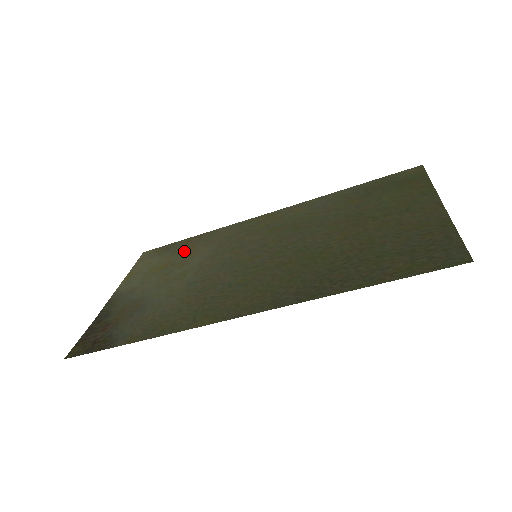
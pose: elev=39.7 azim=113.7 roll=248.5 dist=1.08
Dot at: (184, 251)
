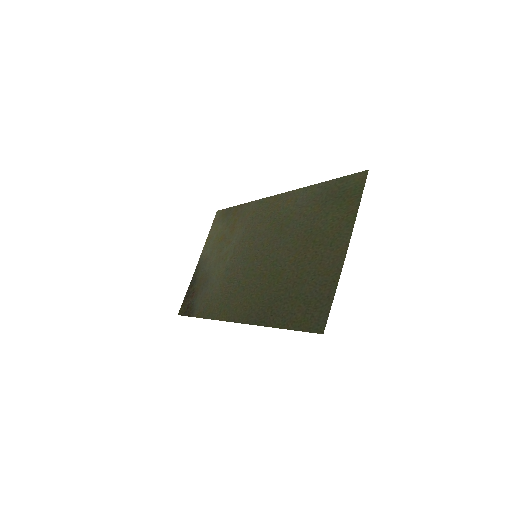
Dot at: (232, 224)
